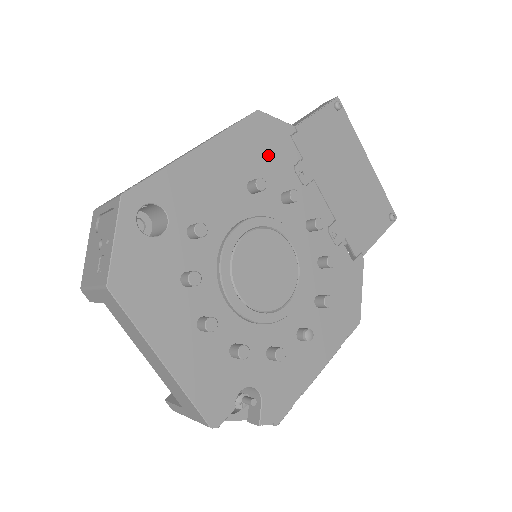
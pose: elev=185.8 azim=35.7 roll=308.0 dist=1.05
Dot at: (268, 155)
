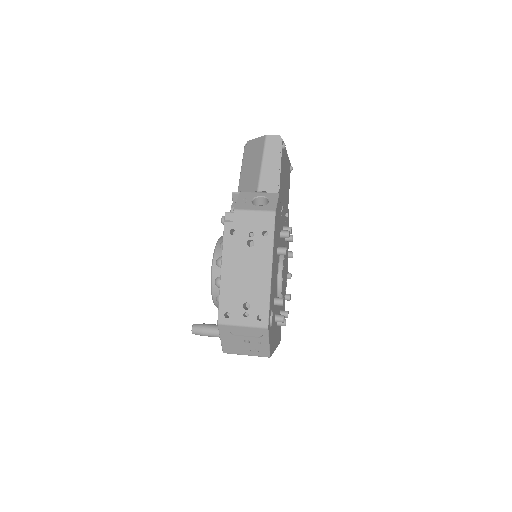
Dot at: (278, 226)
